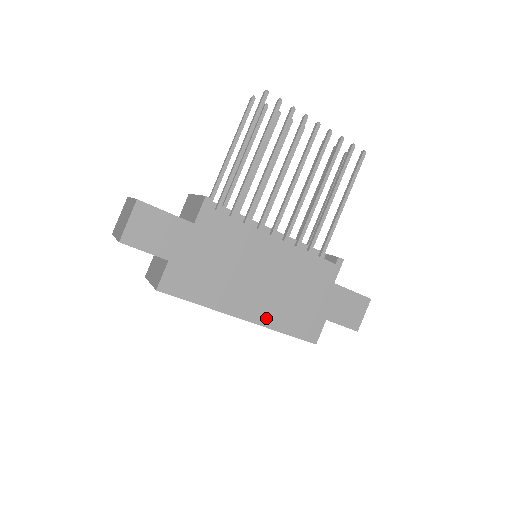
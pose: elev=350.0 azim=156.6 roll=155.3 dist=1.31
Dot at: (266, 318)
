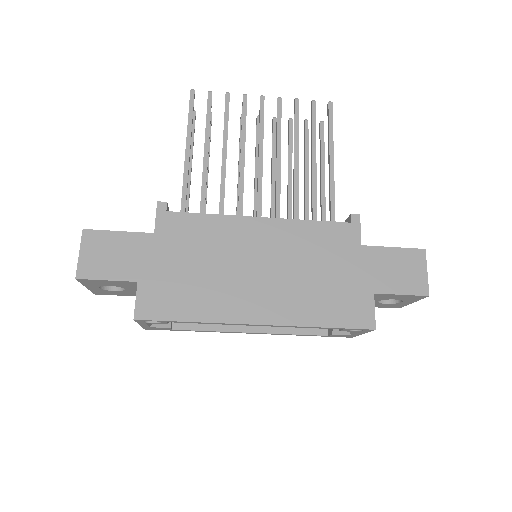
Dot at: (288, 314)
